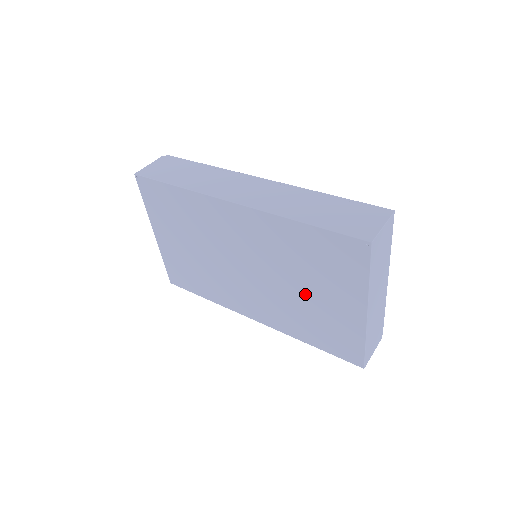
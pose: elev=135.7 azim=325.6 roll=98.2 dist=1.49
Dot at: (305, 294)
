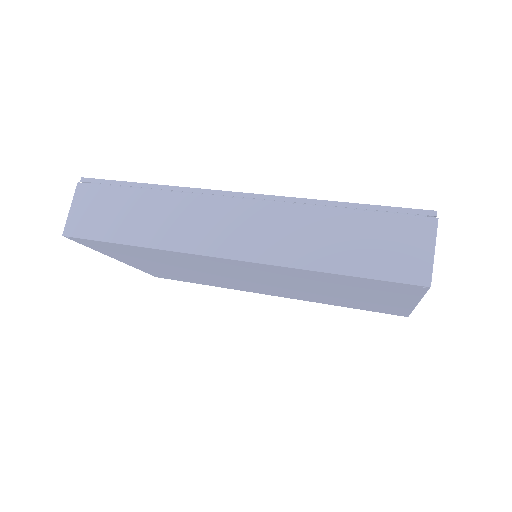
Dot at: (336, 294)
